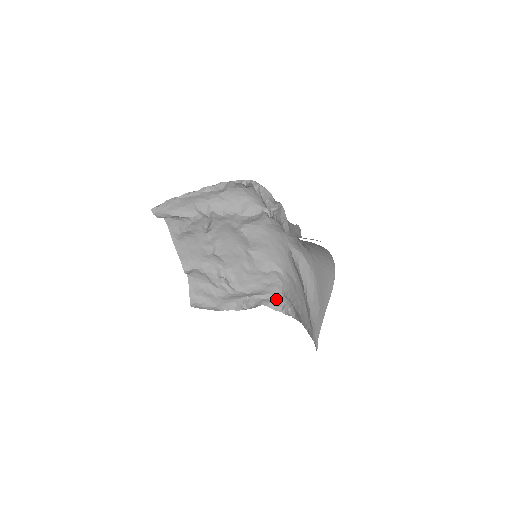
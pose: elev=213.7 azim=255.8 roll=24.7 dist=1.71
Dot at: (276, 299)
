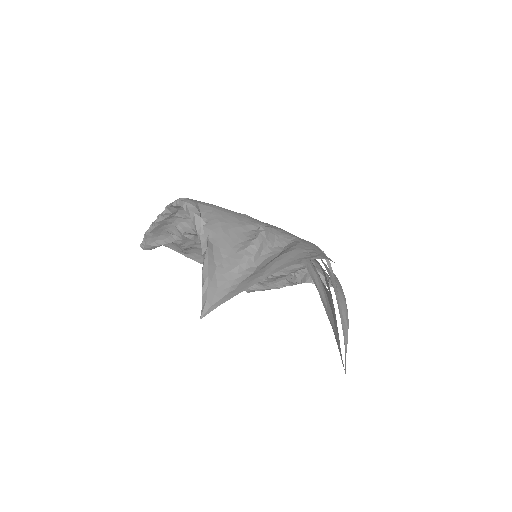
Dot at: (319, 271)
